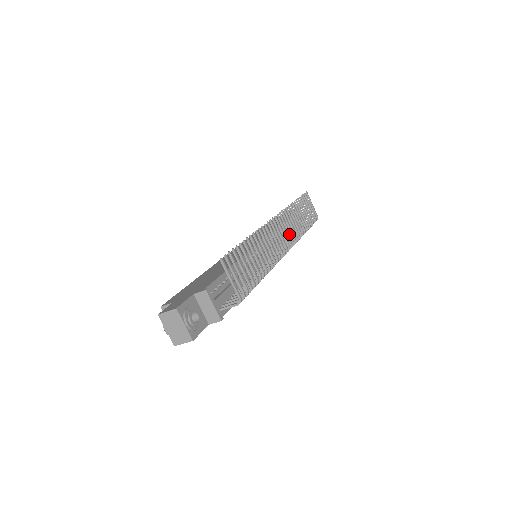
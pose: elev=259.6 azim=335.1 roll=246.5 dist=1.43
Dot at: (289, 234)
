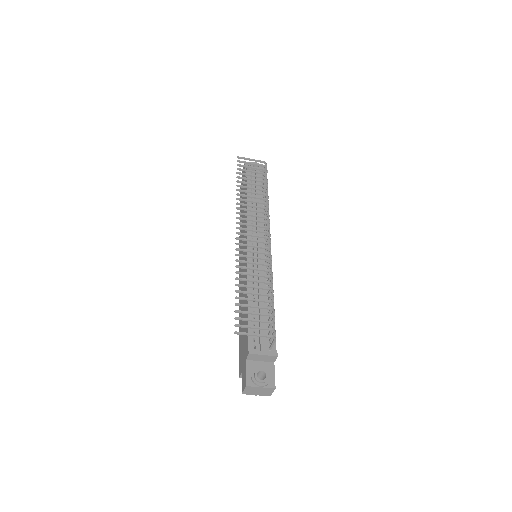
Dot at: (258, 222)
